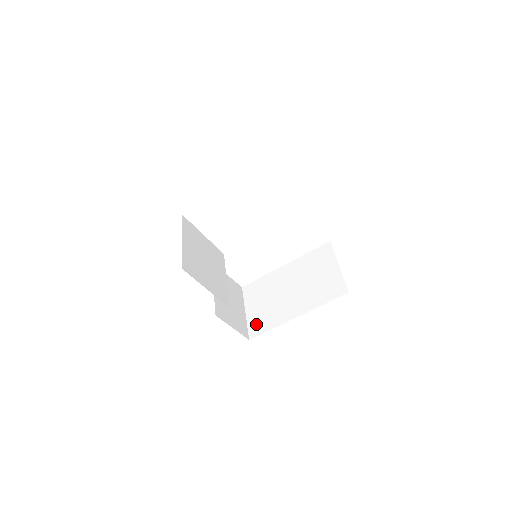
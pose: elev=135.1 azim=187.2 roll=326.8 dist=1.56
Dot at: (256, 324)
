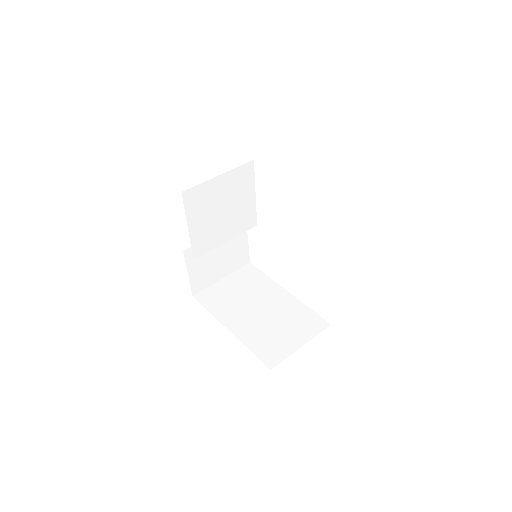
Dot at: (211, 294)
